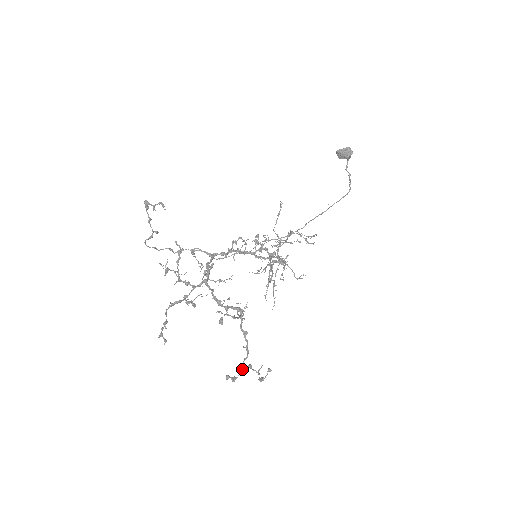
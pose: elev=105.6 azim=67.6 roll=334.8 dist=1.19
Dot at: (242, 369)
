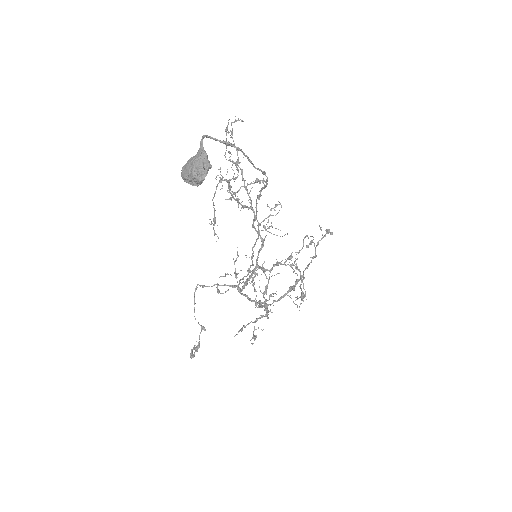
Dot at: (315, 249)
